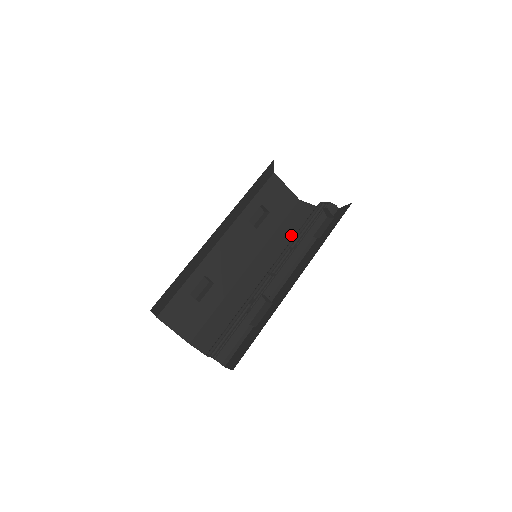
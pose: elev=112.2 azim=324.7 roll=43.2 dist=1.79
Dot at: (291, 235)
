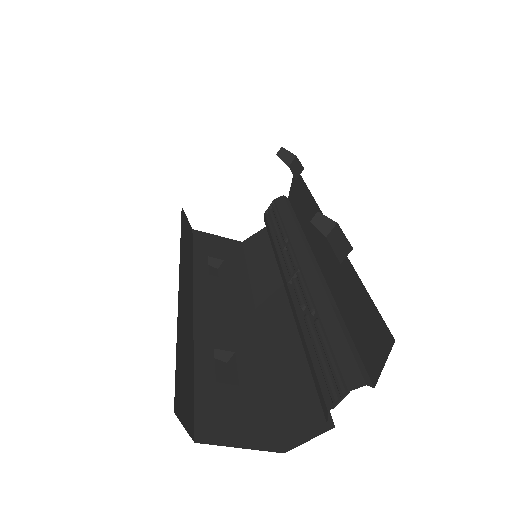
Dot at: (269, 258)
